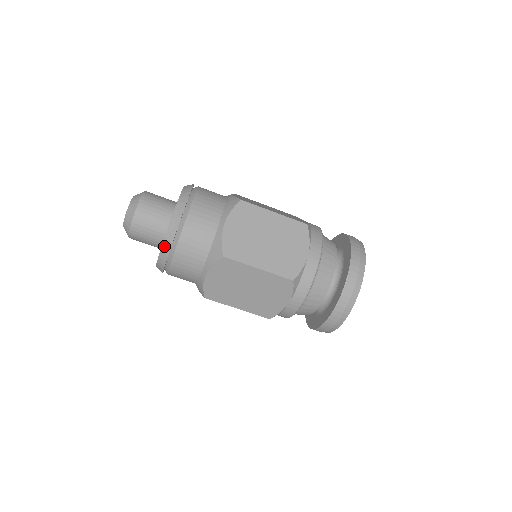
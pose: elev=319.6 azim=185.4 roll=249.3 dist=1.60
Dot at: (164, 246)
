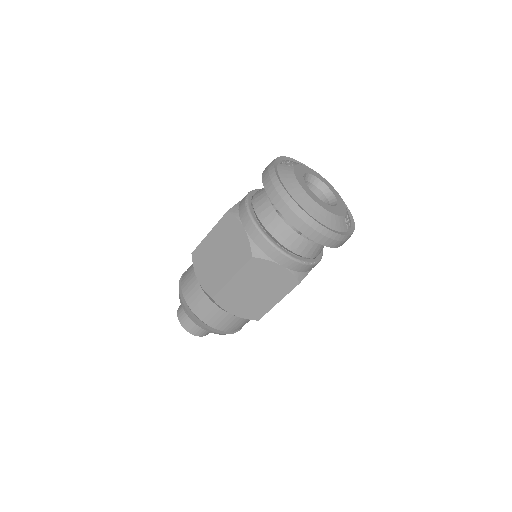
Dot at: occluded
